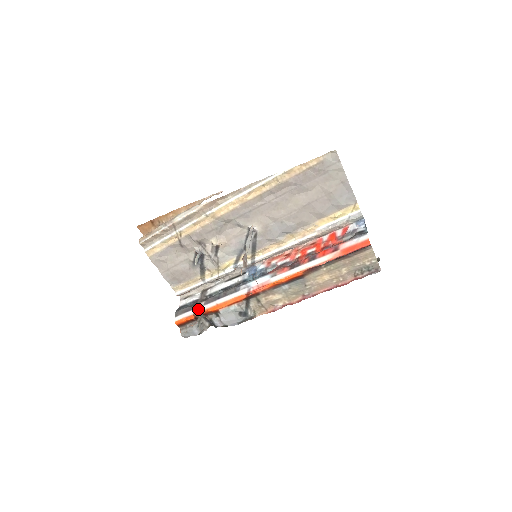
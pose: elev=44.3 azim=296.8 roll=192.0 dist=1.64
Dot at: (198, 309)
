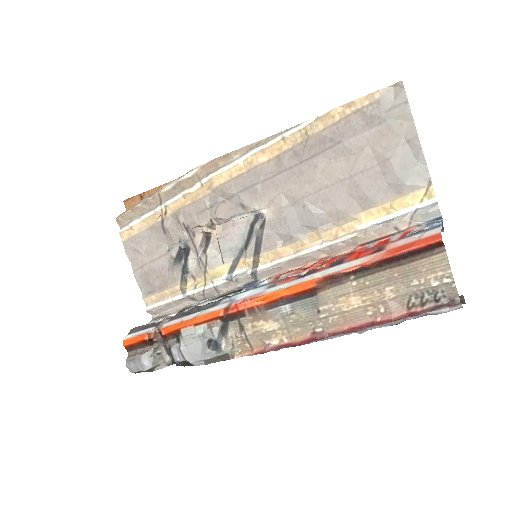
Dot at: (158, 327)
